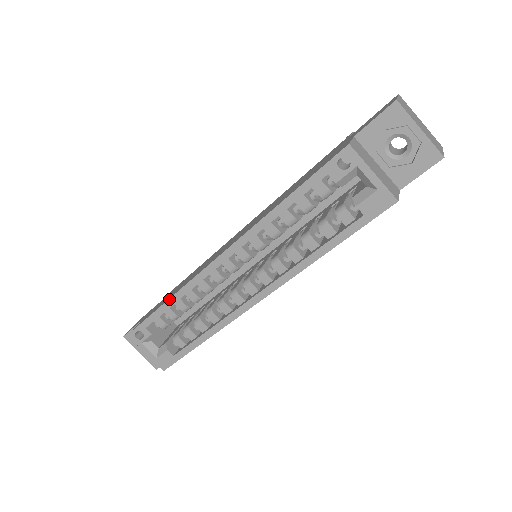
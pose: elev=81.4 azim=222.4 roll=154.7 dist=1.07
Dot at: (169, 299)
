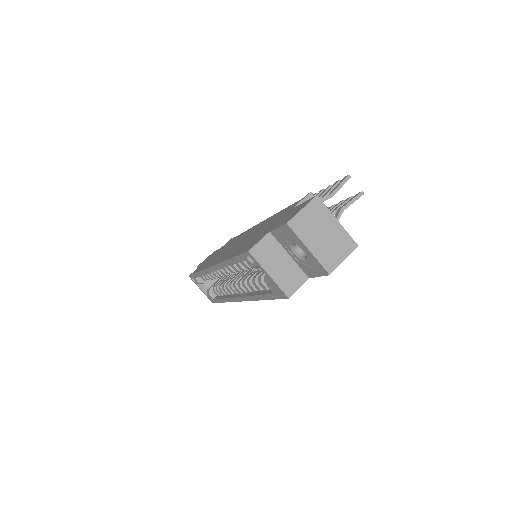
Dot at: (198, 272)
